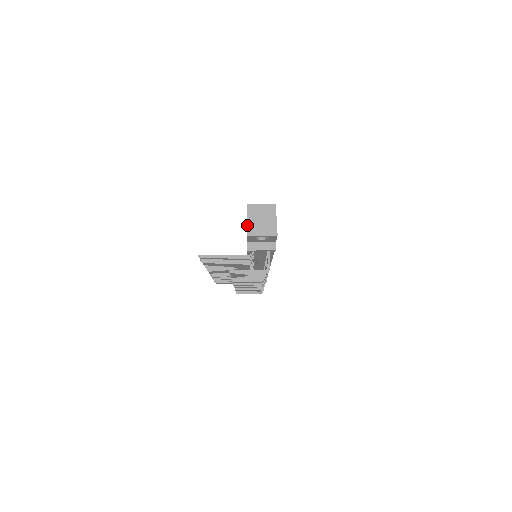
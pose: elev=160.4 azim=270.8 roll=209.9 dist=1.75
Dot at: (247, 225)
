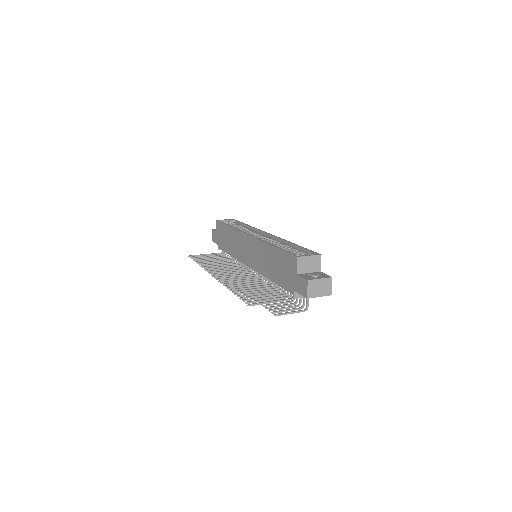
Dot at: (308, 289)
